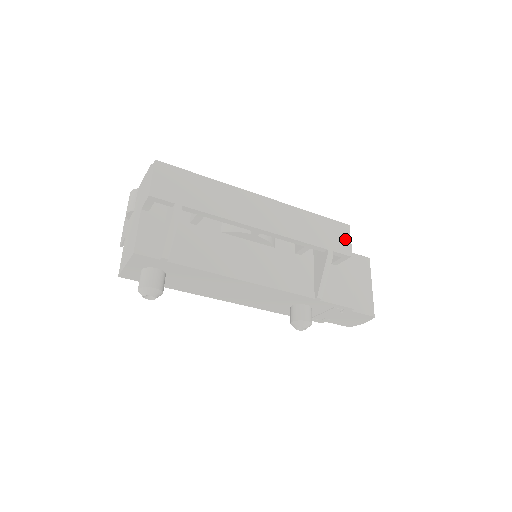
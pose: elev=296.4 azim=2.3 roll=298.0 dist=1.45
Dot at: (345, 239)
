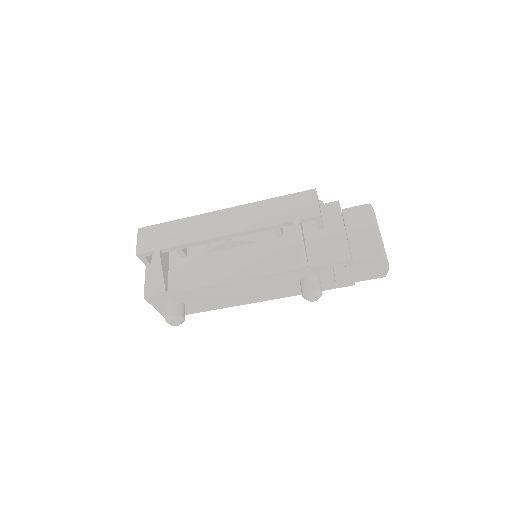
Dot at: (312, 203)
